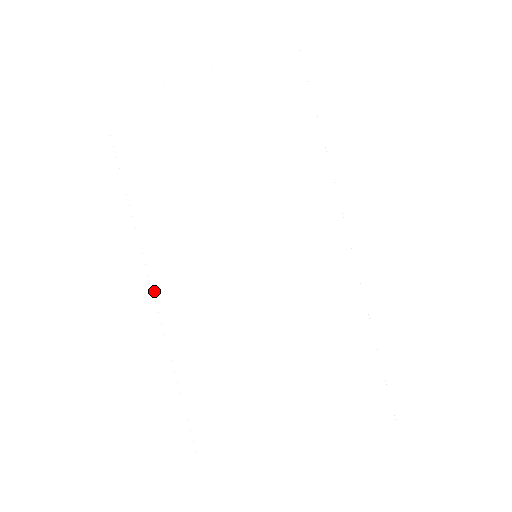
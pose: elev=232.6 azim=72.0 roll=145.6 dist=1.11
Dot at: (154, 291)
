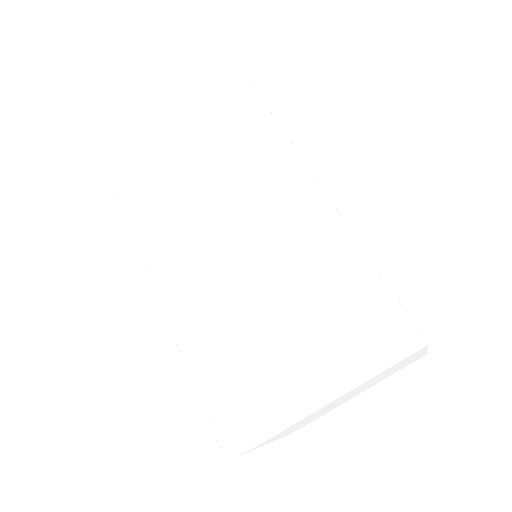
Dot at: (153, 287)
